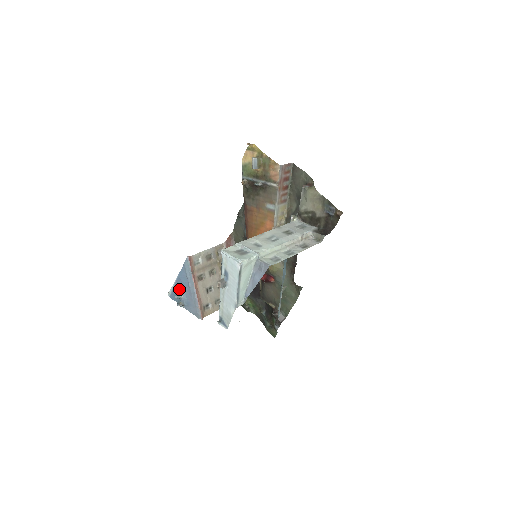
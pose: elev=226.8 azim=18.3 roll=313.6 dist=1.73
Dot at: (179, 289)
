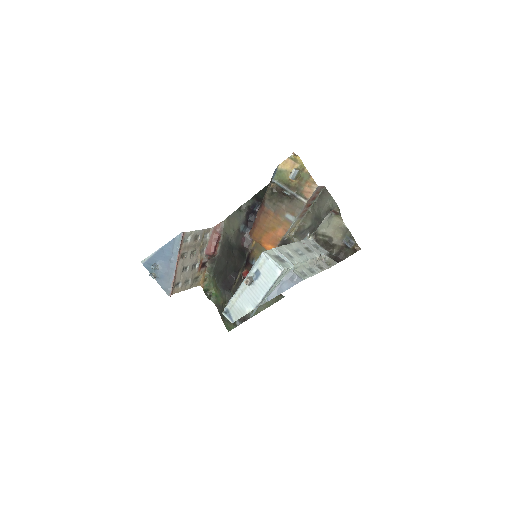
Dot at: (158, 260)
